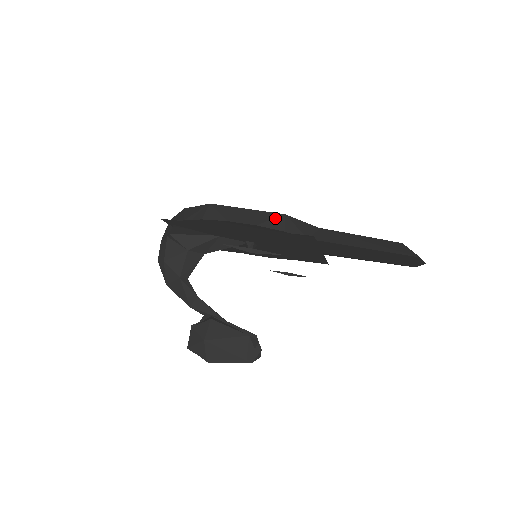
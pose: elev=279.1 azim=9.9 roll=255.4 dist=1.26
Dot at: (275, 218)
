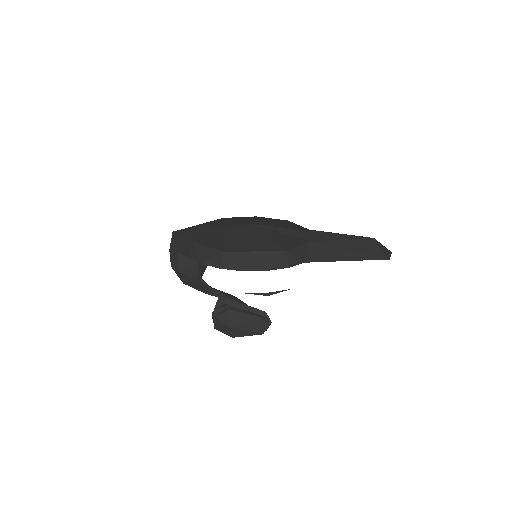
Dot at: (279, 258)
